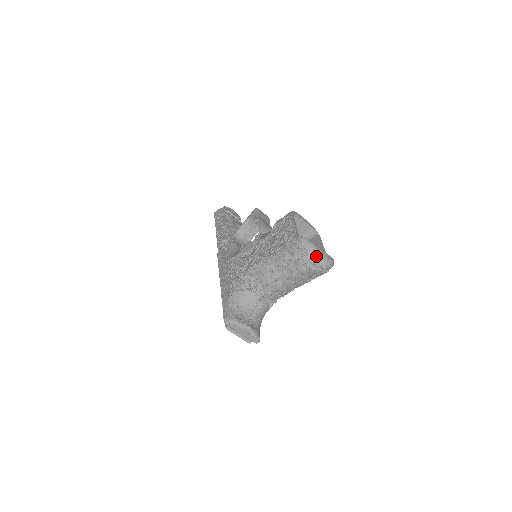
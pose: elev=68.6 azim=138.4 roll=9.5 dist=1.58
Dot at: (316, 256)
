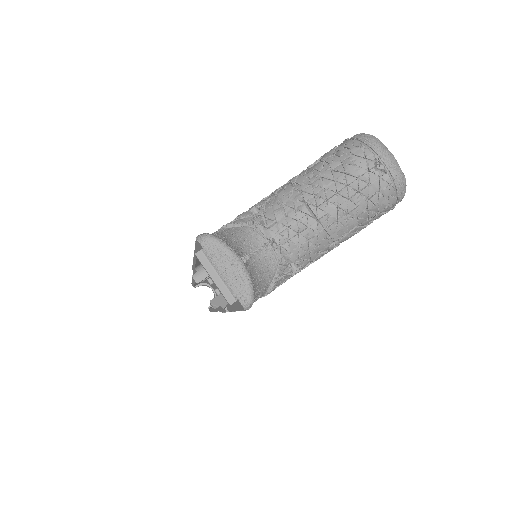
Dot at: (384, 149)
